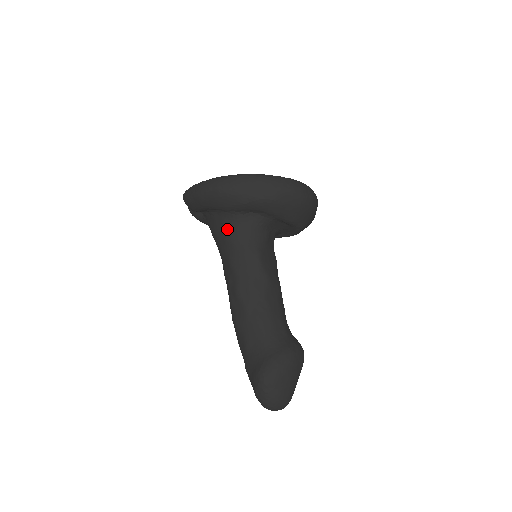
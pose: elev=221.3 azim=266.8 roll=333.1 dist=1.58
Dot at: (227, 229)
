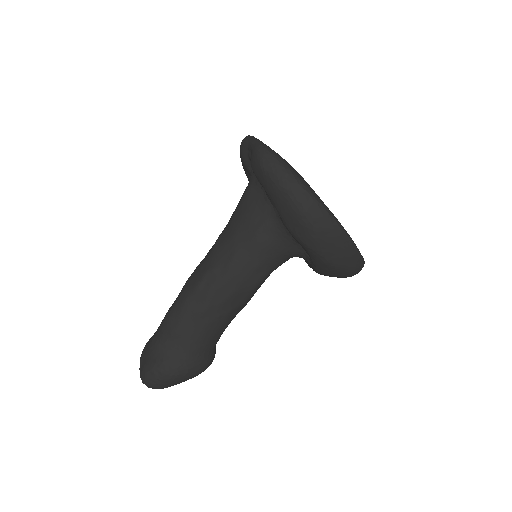
Dot at: (264, 232)
